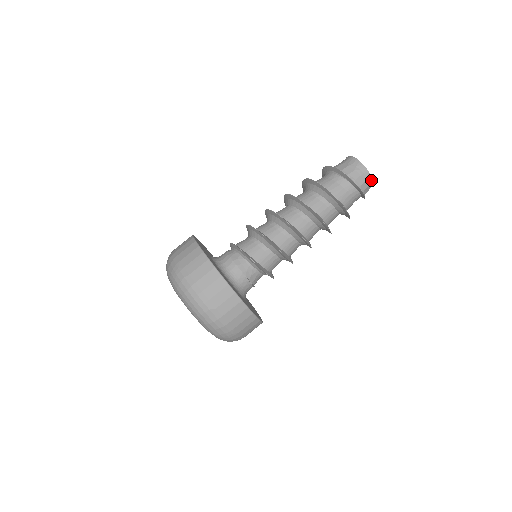
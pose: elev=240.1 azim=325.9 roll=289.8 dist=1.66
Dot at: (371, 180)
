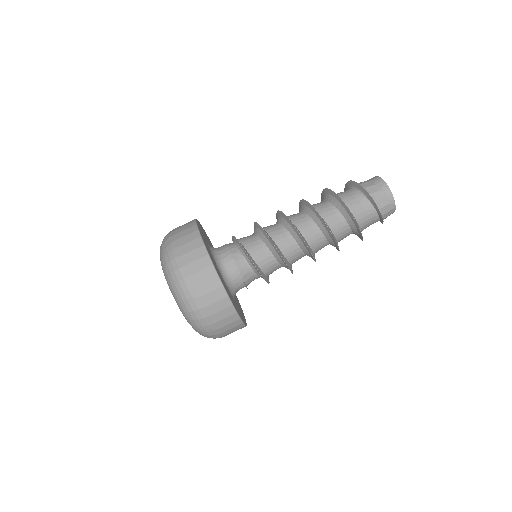
Dot at: (393, 205)
